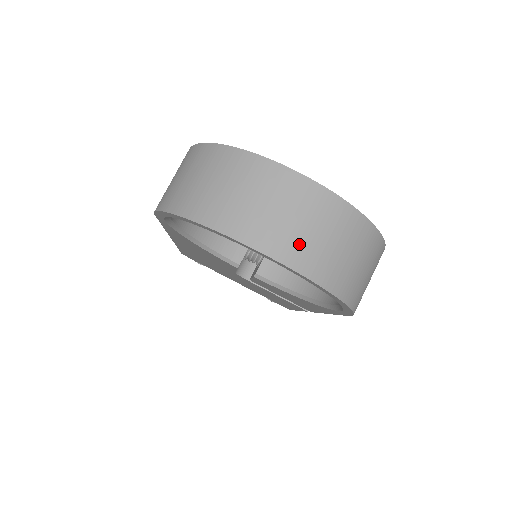
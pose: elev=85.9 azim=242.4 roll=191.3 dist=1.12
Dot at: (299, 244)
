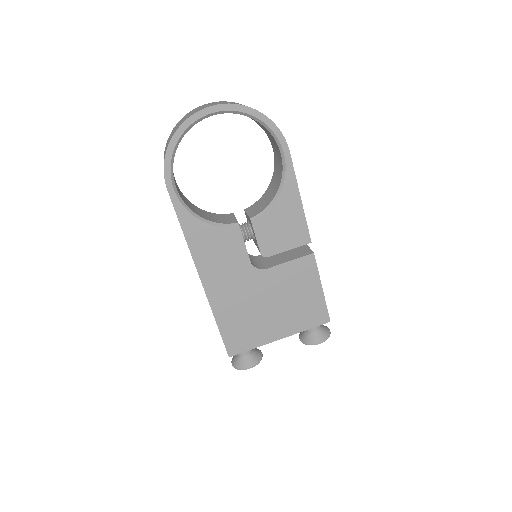
Dot at: (221, 103)
